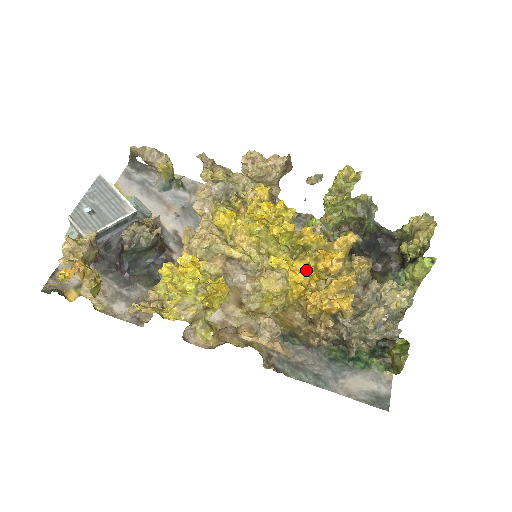
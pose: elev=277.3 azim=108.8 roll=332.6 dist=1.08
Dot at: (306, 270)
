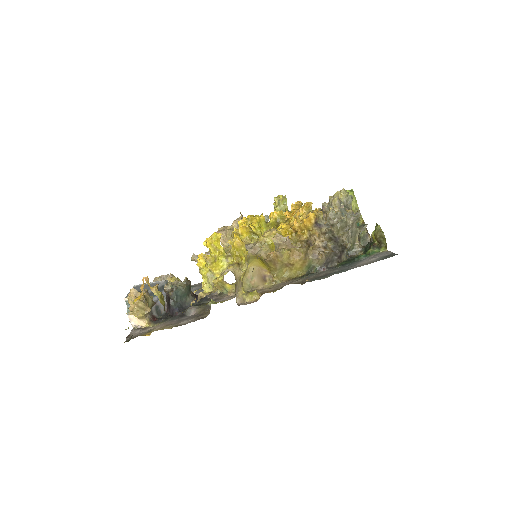
Dot at: (285, 225)
